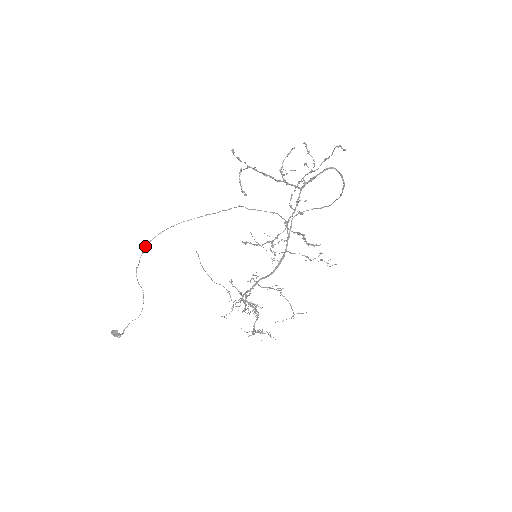
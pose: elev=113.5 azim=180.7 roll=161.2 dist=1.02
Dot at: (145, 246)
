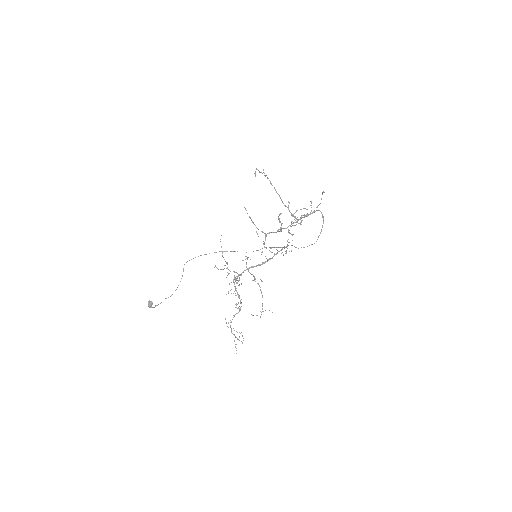
Dot at: (201, 255)
